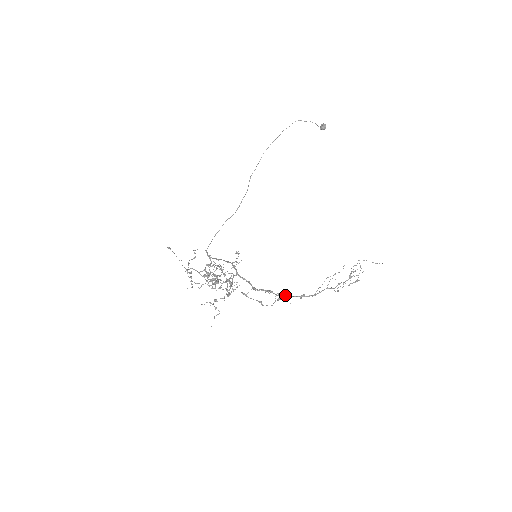
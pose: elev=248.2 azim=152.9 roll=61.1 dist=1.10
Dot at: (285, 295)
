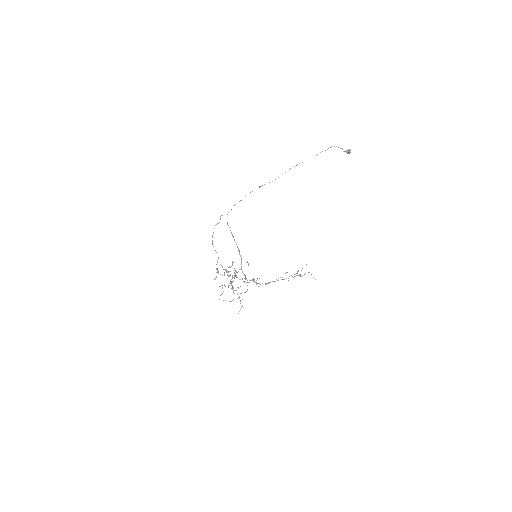
Dot at: (259, 283)
